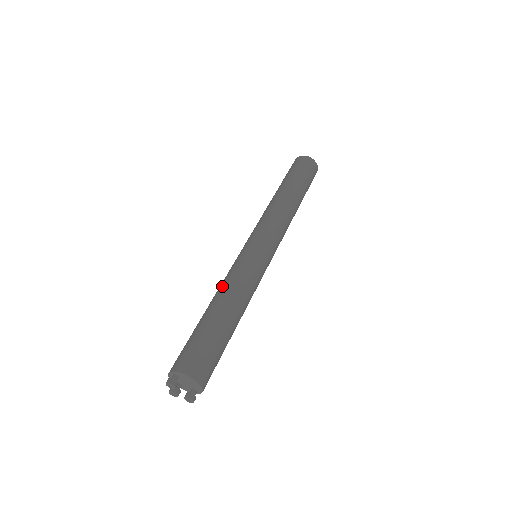
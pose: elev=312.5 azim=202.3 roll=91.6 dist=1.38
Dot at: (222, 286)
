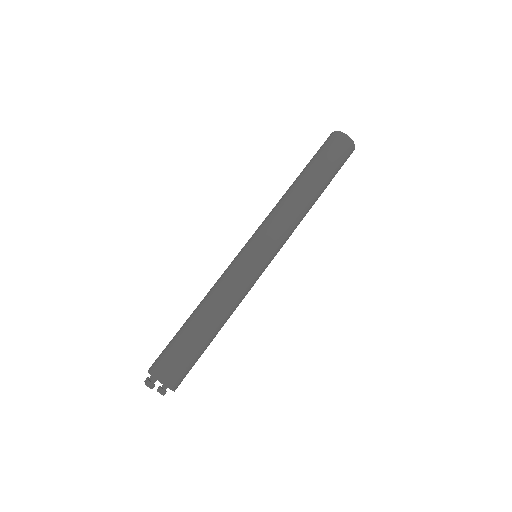
Dot at: (216, 294)
